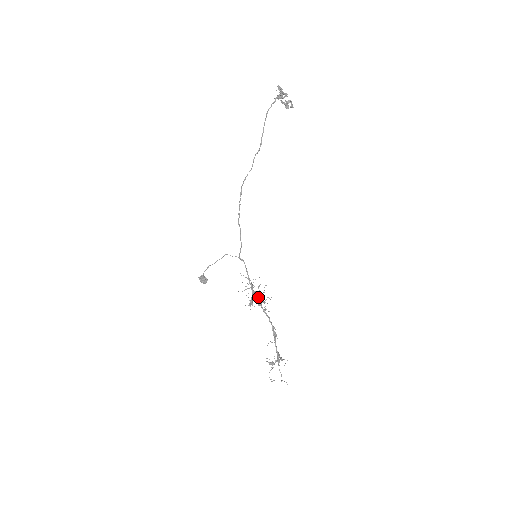
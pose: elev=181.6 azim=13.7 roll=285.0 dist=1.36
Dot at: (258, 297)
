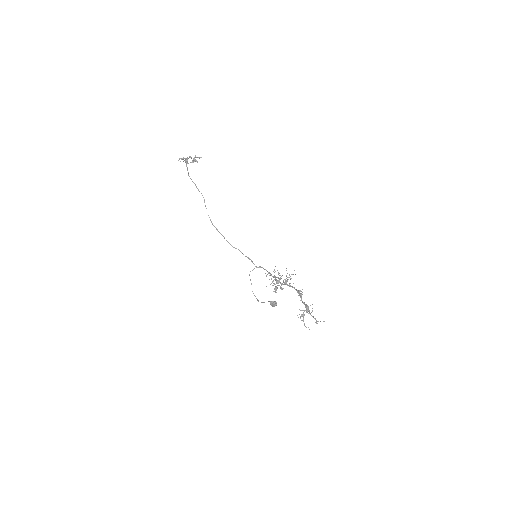
Dot at: (279, 280)
